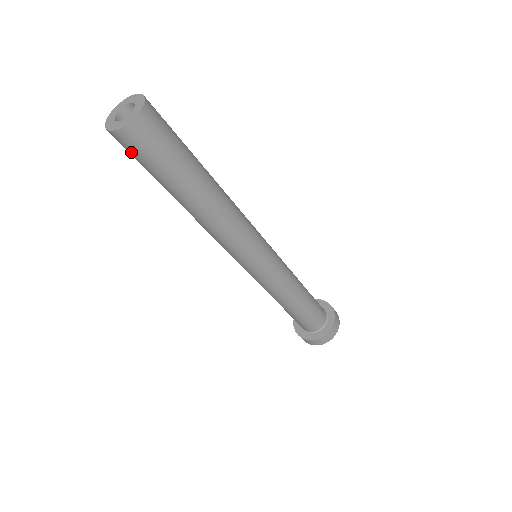
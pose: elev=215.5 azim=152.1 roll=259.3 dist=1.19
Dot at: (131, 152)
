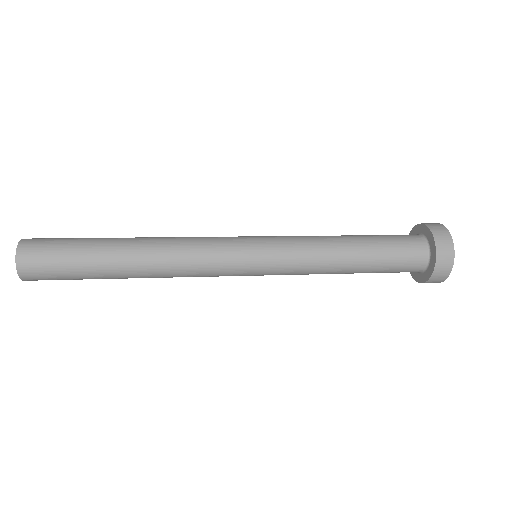
Dot at: occluded
